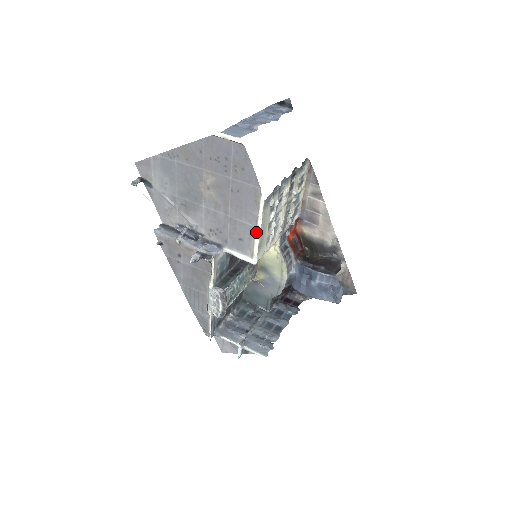
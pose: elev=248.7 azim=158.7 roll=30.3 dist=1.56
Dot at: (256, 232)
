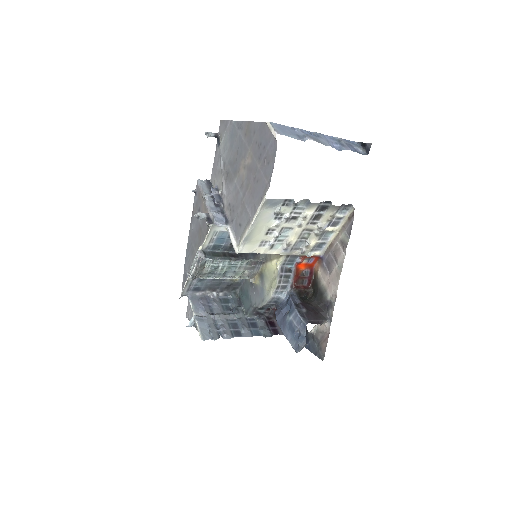
Dot at: (250, 224)
